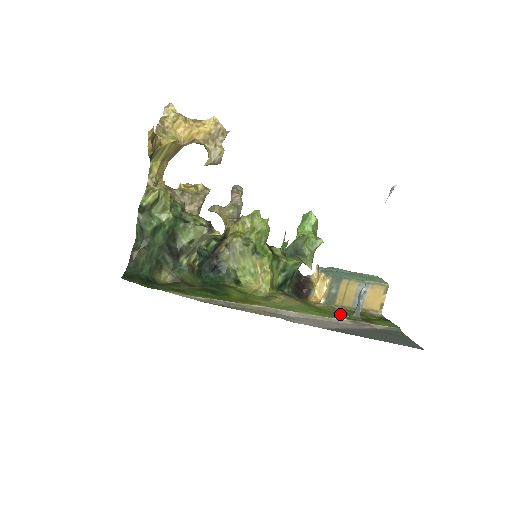
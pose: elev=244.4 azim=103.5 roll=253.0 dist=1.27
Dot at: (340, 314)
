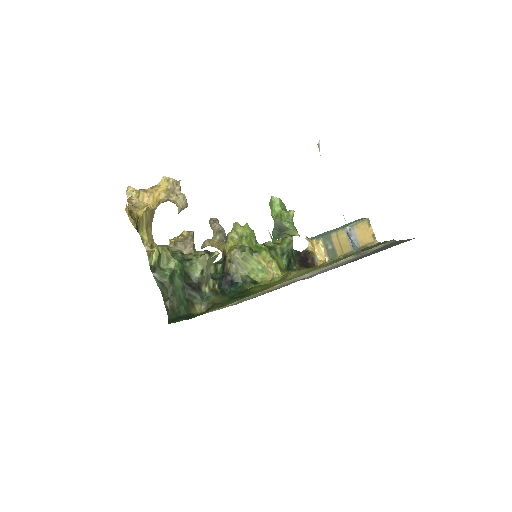
Dot at: occluded
